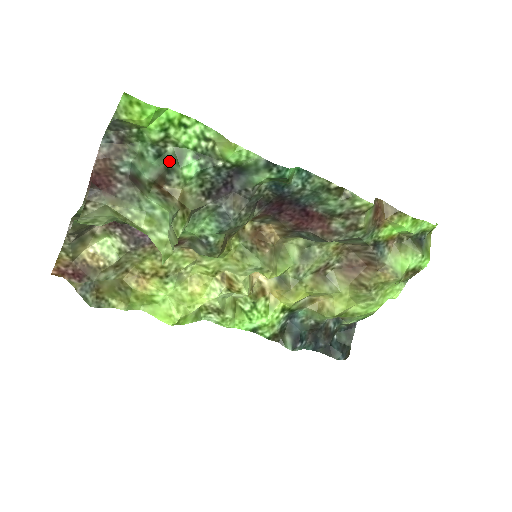
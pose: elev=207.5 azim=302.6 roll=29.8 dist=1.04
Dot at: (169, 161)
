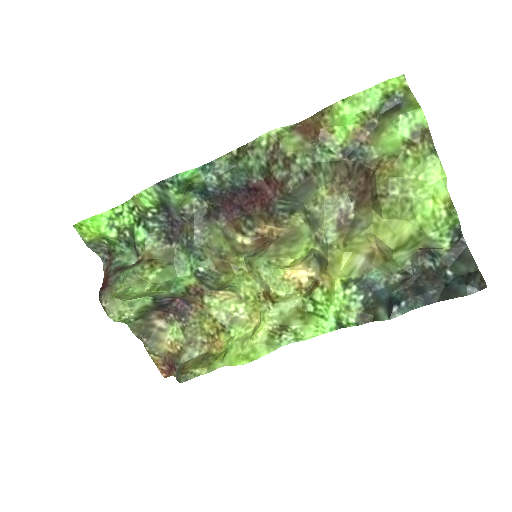
Dot at: (132, 242)
